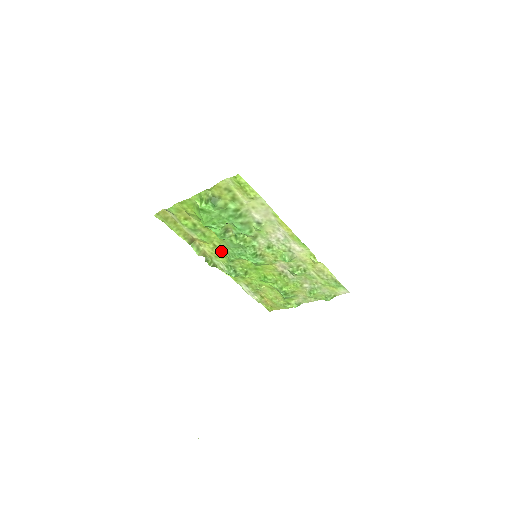
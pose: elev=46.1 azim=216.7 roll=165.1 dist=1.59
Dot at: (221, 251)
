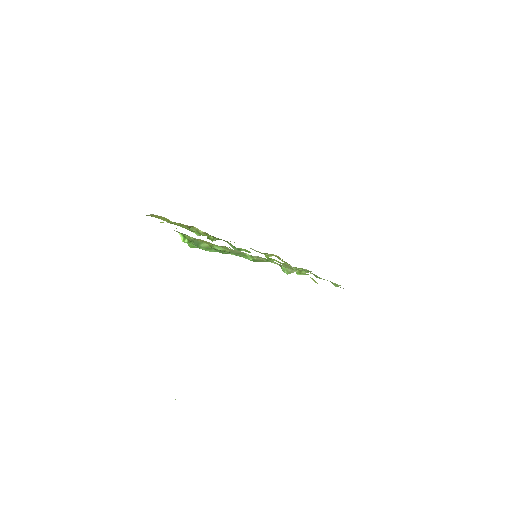
Dot at: occluded
